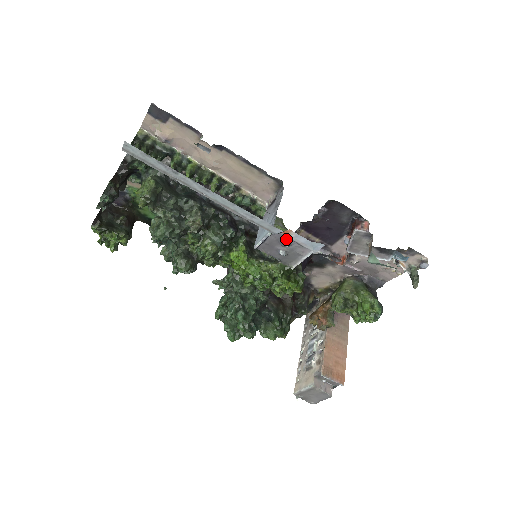
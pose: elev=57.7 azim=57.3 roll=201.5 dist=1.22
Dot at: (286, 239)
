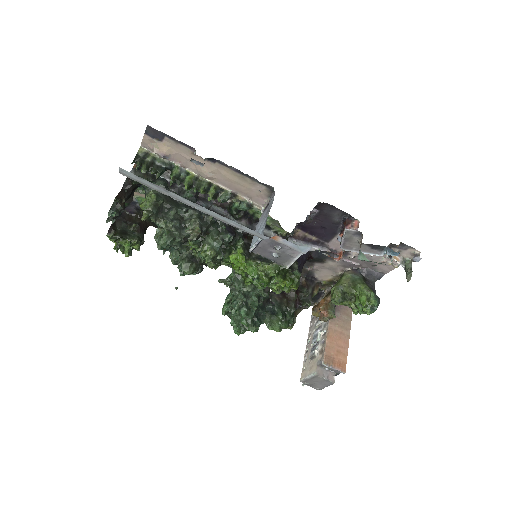
Dot at: (276, 243)
